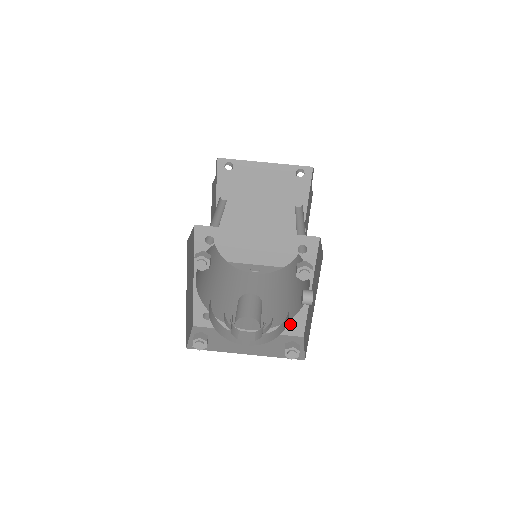
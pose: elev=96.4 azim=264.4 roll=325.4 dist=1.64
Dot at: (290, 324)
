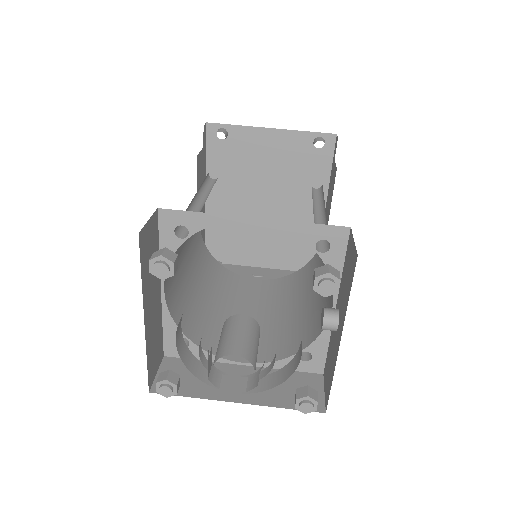
Dot at: (304, 355)
